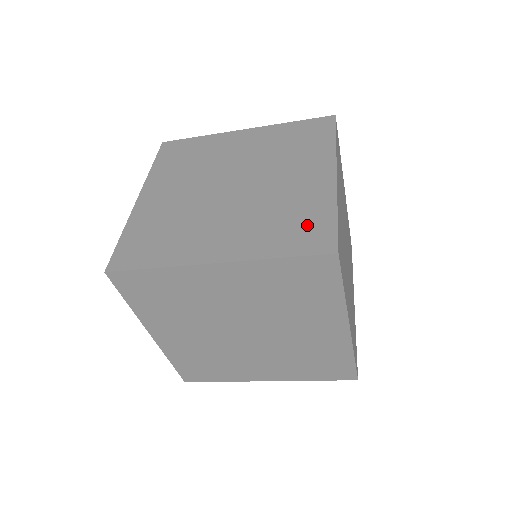
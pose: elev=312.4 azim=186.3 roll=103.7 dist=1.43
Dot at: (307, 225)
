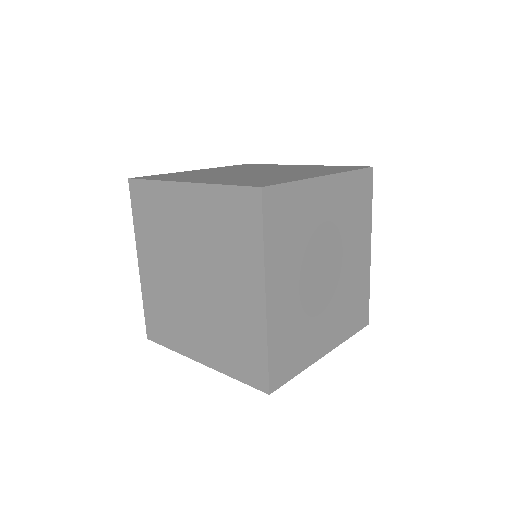
Dot at: occluded
